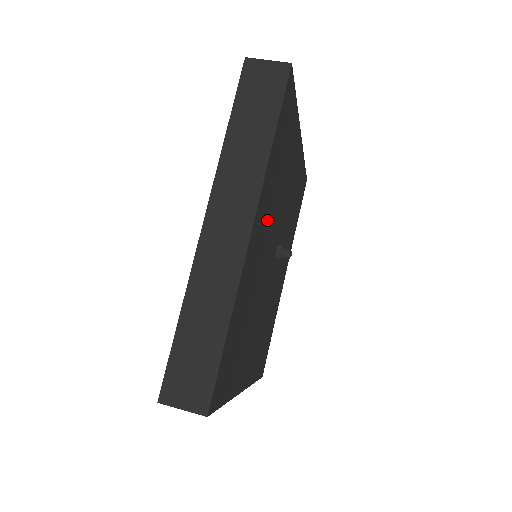
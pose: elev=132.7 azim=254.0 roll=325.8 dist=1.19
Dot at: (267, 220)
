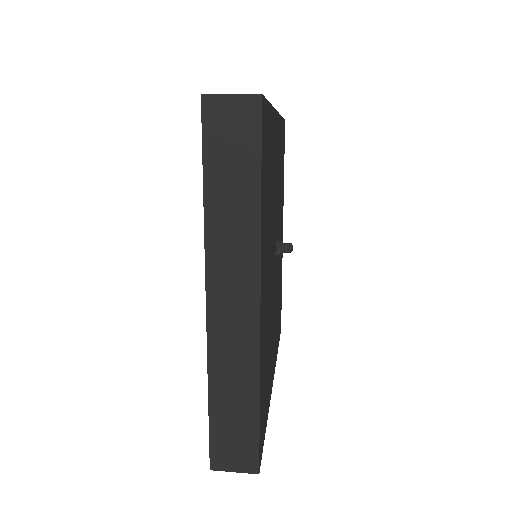
Dot at: (267, 256)
